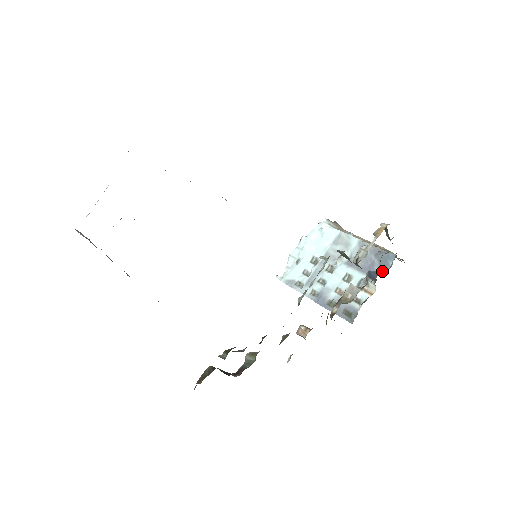
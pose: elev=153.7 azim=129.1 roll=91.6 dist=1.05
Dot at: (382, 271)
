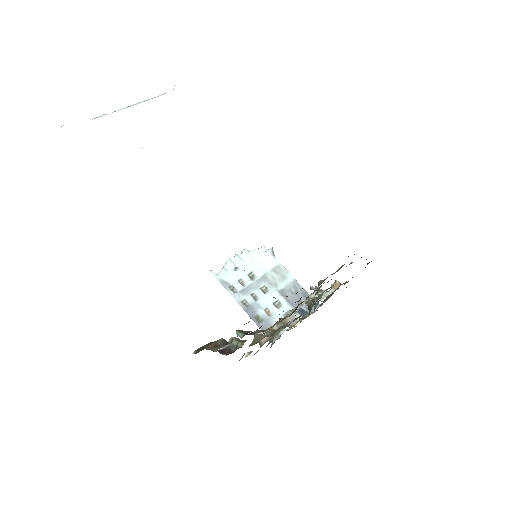
Dot at: occluded
